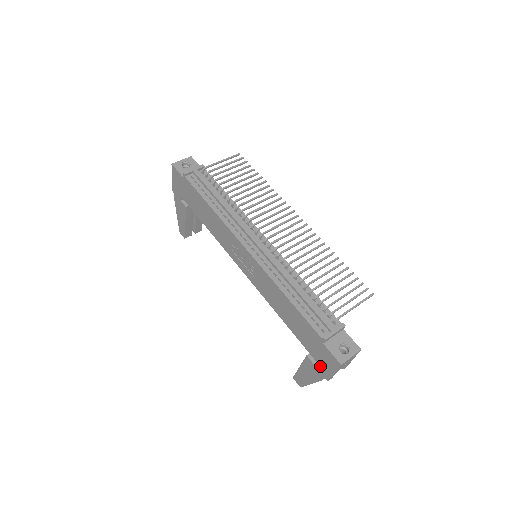
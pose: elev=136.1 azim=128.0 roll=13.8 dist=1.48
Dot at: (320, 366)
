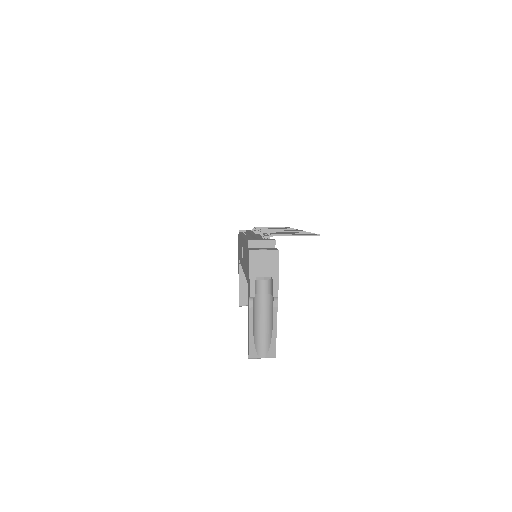
Dot at: (248, 285)
